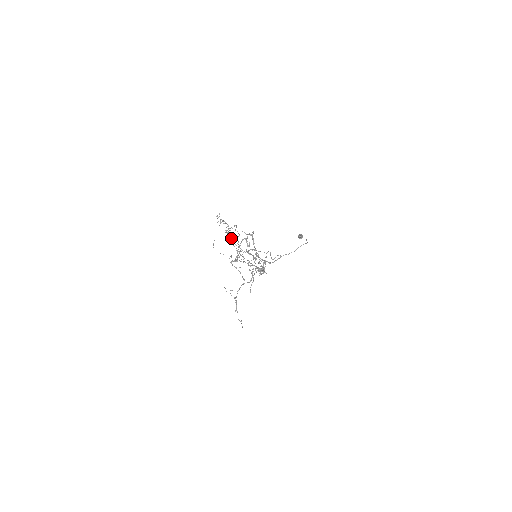
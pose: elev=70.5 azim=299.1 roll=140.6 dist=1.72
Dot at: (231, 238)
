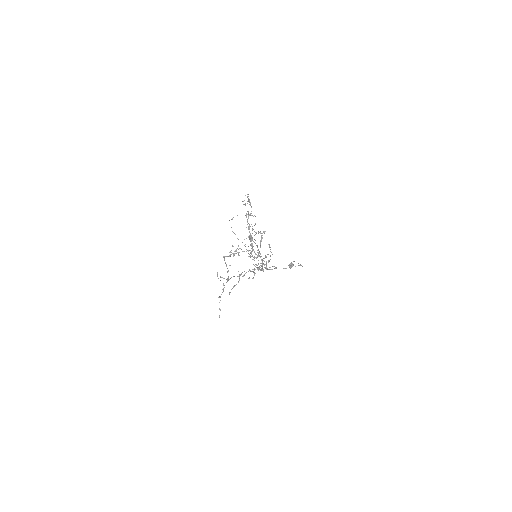
Dot at: occluded
